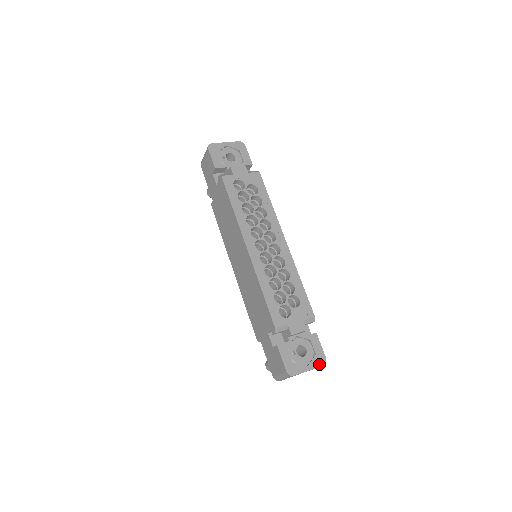
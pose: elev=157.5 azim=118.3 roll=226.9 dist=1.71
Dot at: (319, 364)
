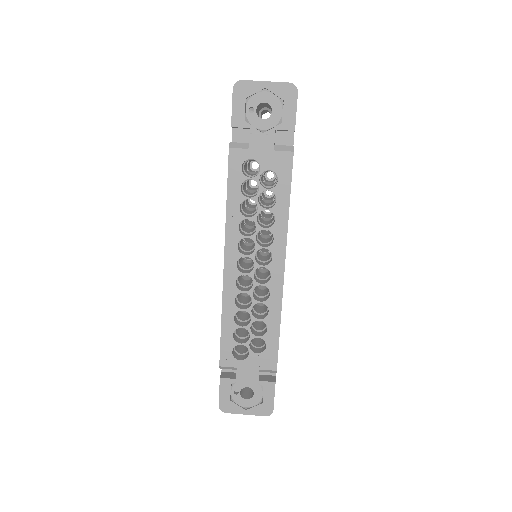
Dot at: (261, 413)
